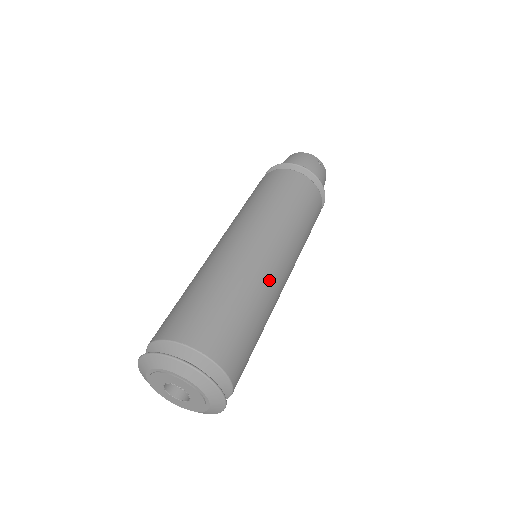
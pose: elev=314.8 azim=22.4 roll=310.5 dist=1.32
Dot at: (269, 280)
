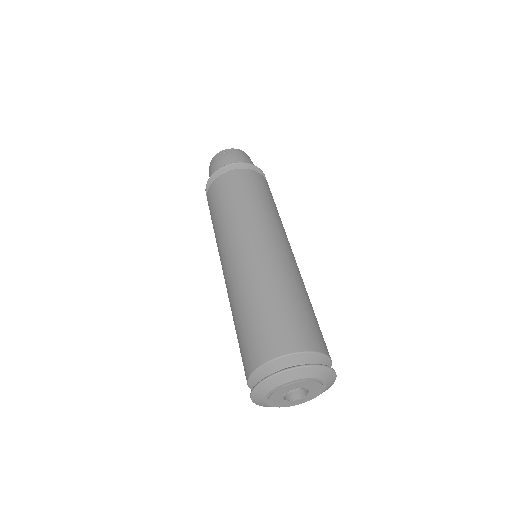
Dot at: (266, 265)
